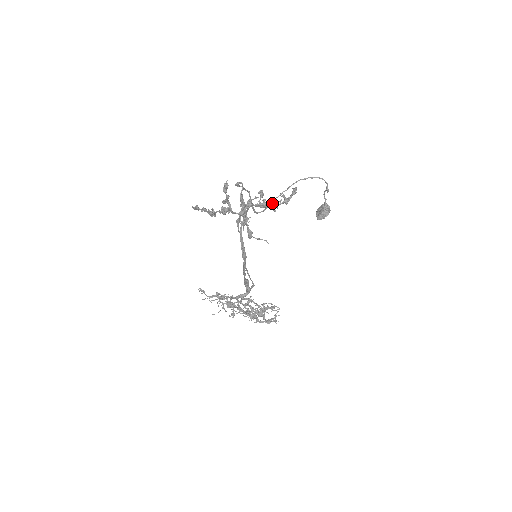
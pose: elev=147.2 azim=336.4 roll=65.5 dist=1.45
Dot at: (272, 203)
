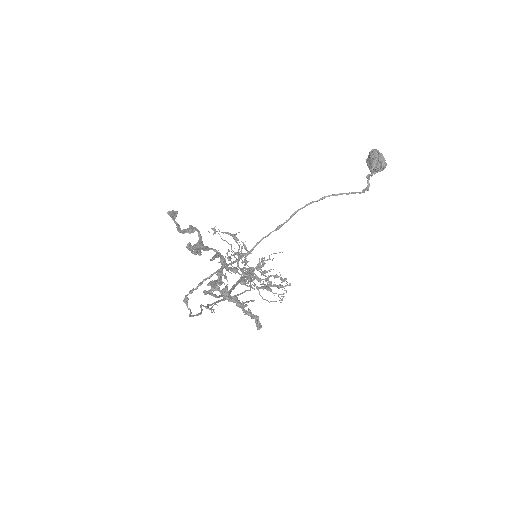
Dot at: (239, 307)
